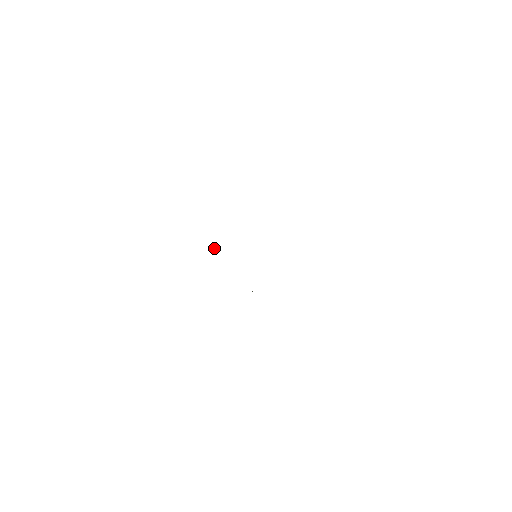
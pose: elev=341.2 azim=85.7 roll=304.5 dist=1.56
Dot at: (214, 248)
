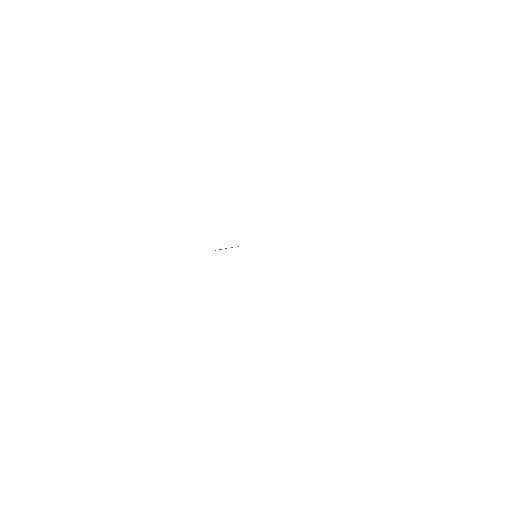
Dot at: (221, 249)
